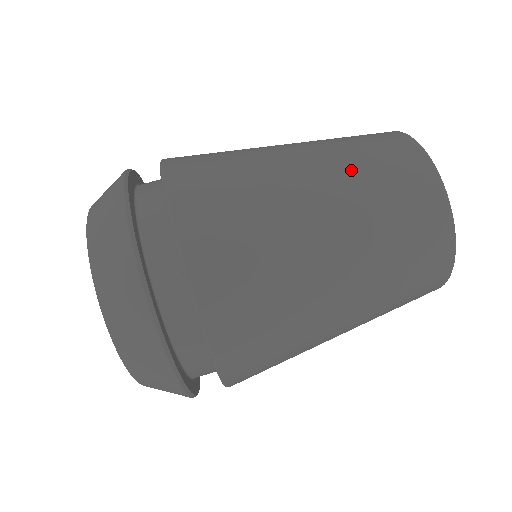
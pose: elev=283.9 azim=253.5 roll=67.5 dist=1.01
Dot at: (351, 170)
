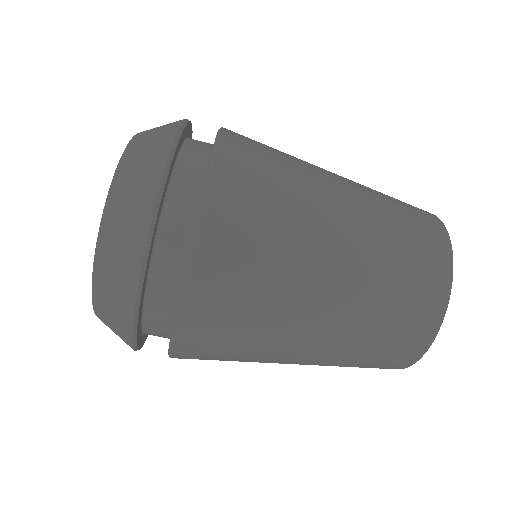
Dot at: (381, 216)
